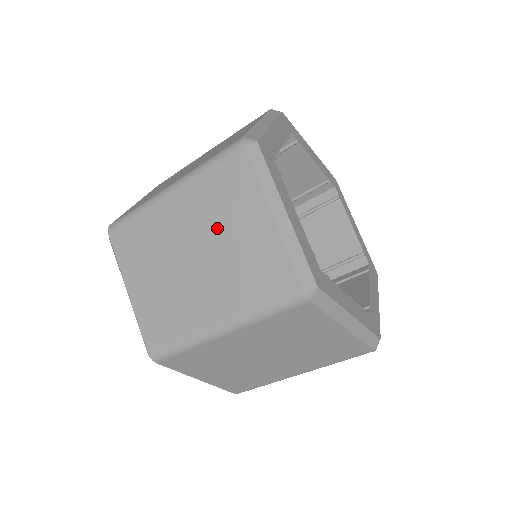
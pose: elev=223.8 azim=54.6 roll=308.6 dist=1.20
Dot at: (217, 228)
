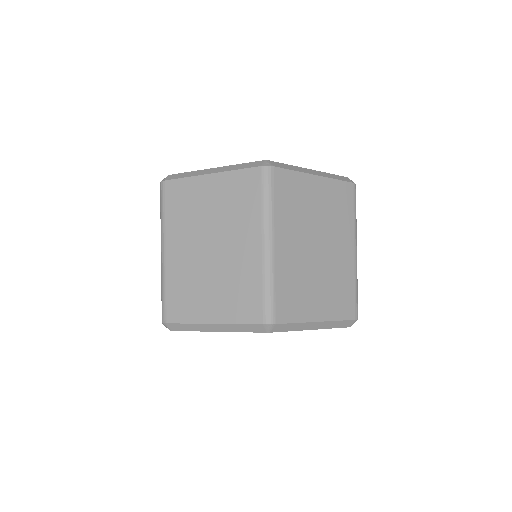
Dot at: occluded
